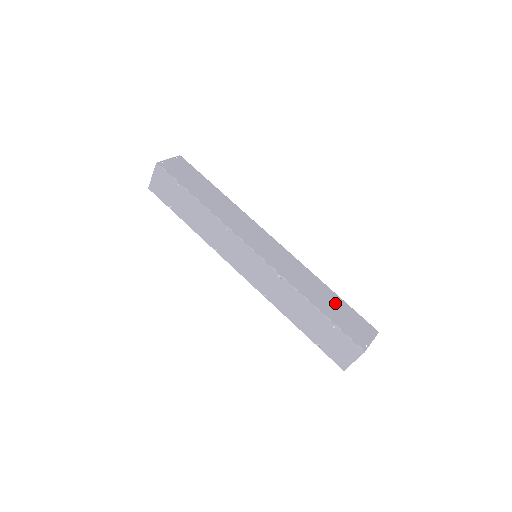
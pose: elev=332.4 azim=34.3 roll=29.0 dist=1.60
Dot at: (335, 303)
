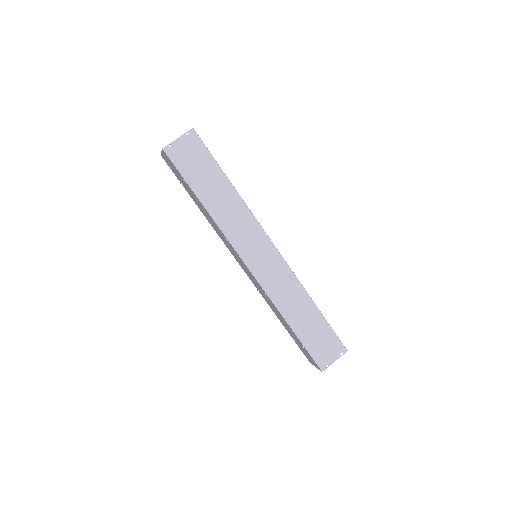
Dot at: (314, 323)
